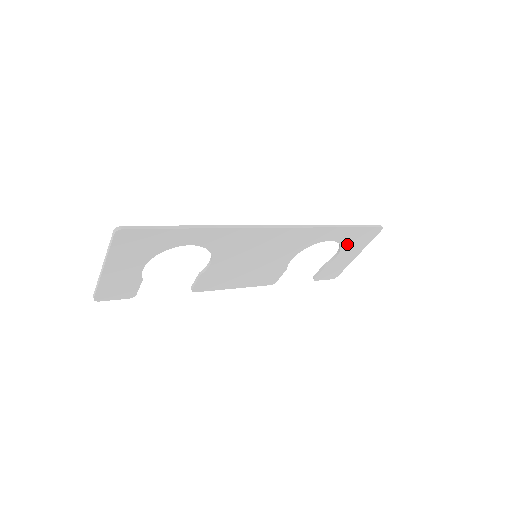
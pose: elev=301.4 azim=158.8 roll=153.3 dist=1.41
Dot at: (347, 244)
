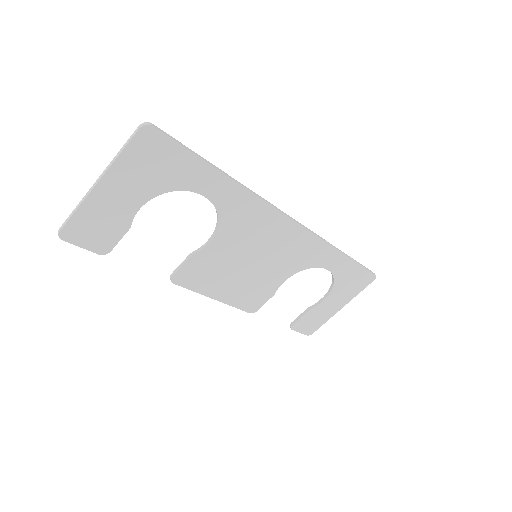
Dot at: (340, 285)
